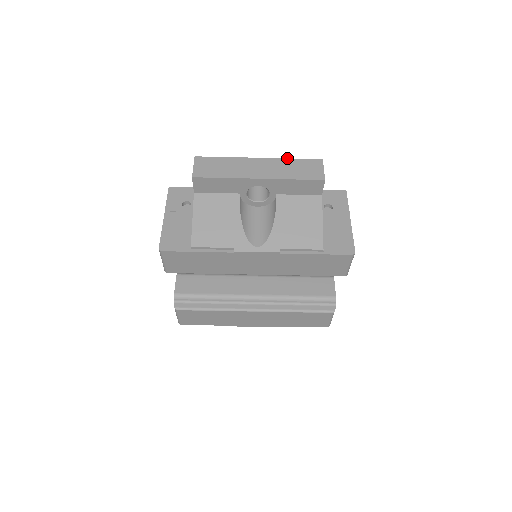
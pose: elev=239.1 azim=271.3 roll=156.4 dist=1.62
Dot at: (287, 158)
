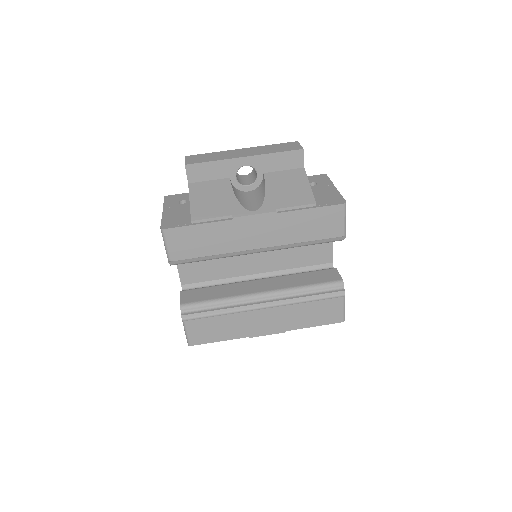
Dot at: (267, 145)
